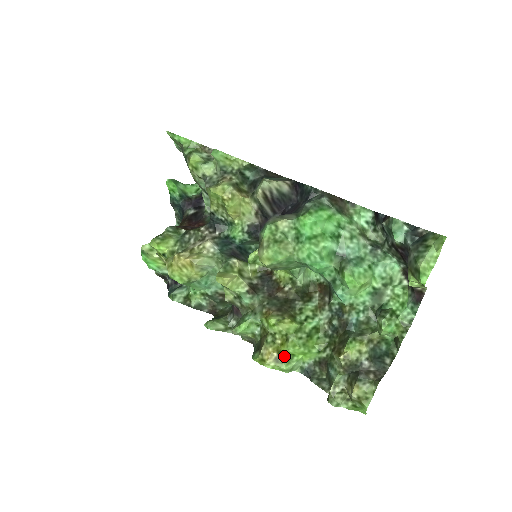
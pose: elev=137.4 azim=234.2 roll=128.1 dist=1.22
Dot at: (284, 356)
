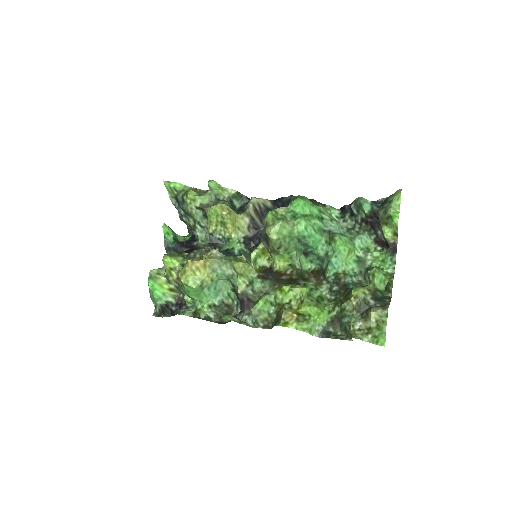
Dot at: (303, 316)
